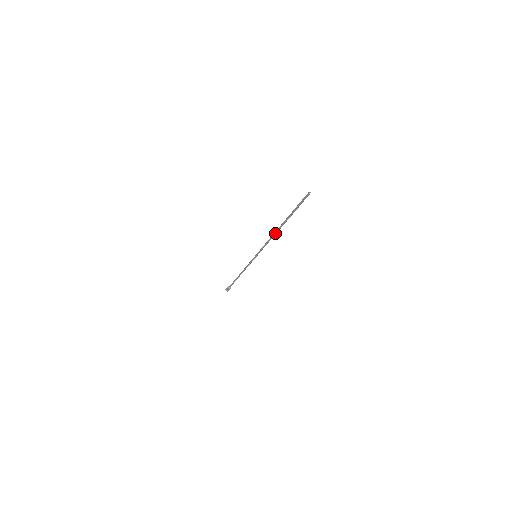
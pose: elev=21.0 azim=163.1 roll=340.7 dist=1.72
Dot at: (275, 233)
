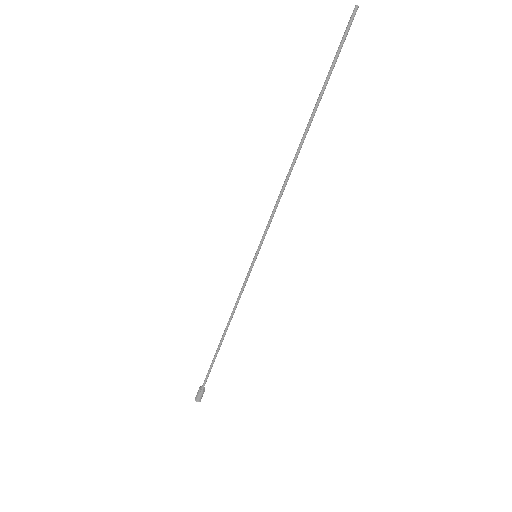
Dot at: (294, 162)
